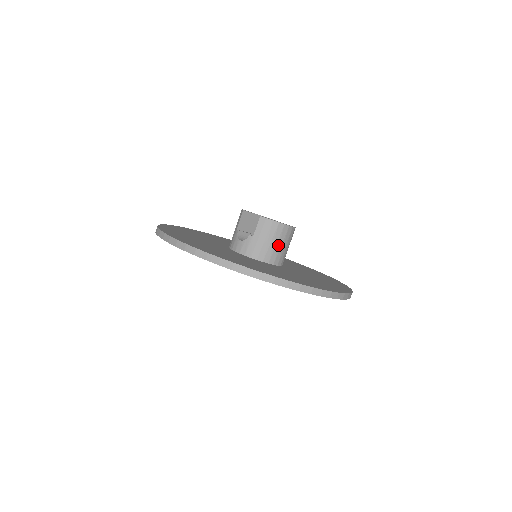
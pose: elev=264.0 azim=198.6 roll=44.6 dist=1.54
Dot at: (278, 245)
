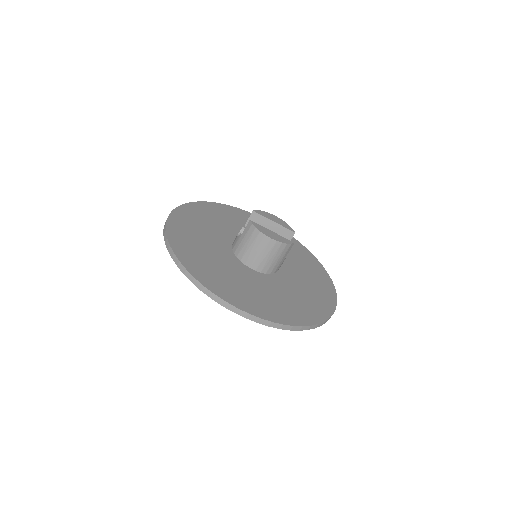
Dot at: (257, 252)
